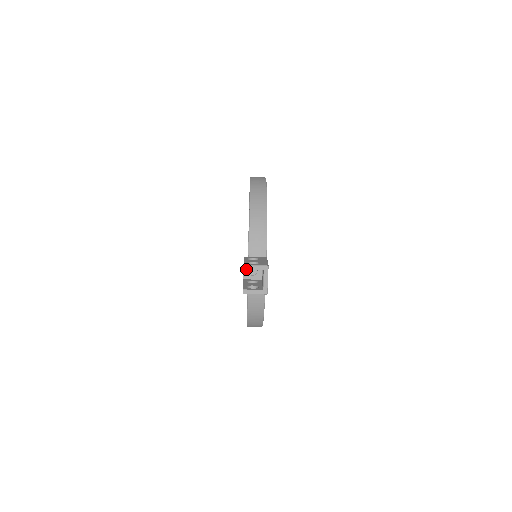
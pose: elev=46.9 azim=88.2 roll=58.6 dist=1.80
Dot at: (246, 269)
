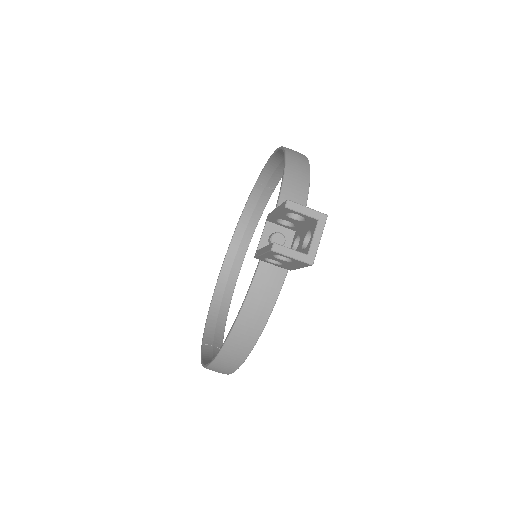
Dot at: (289, 207)
